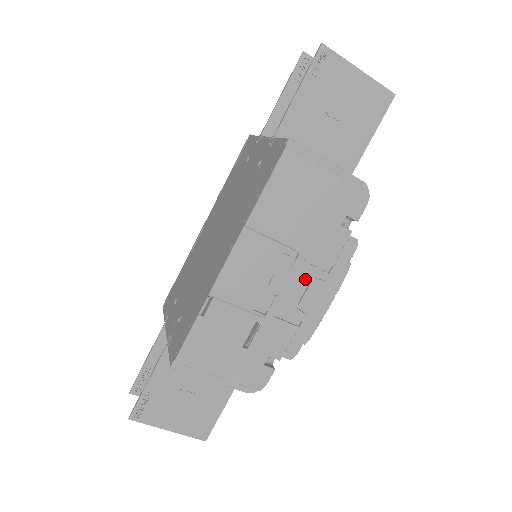
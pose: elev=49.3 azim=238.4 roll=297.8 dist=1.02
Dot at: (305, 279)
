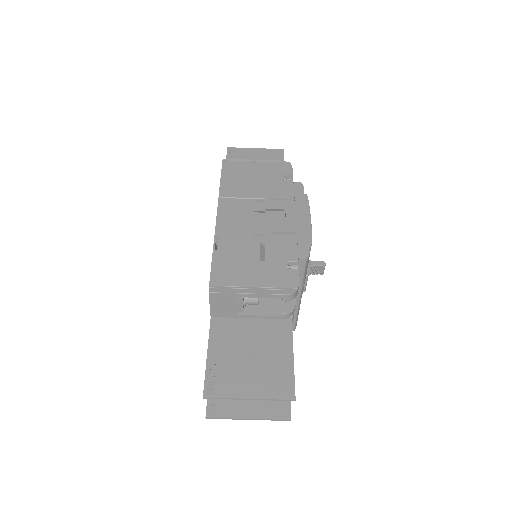
Dot at: (281, 213)
